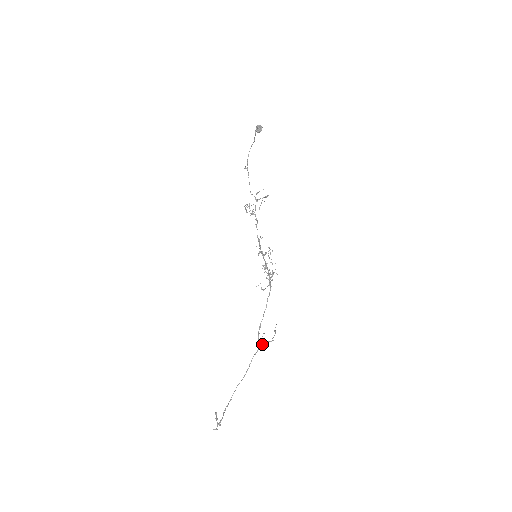
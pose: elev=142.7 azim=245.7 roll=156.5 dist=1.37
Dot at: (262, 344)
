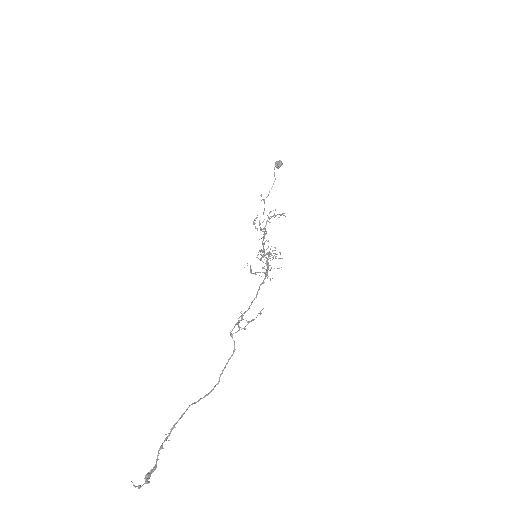
Dot at: occluded
